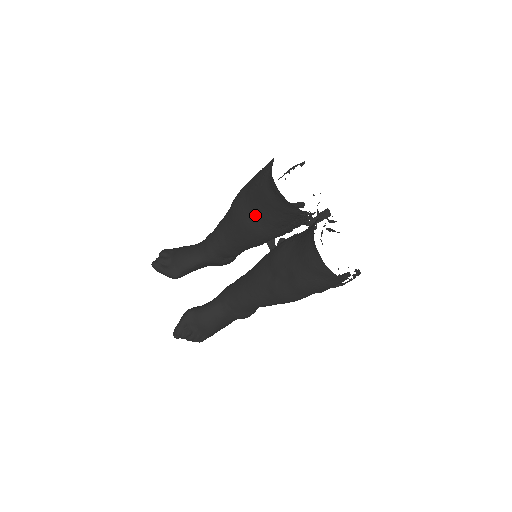
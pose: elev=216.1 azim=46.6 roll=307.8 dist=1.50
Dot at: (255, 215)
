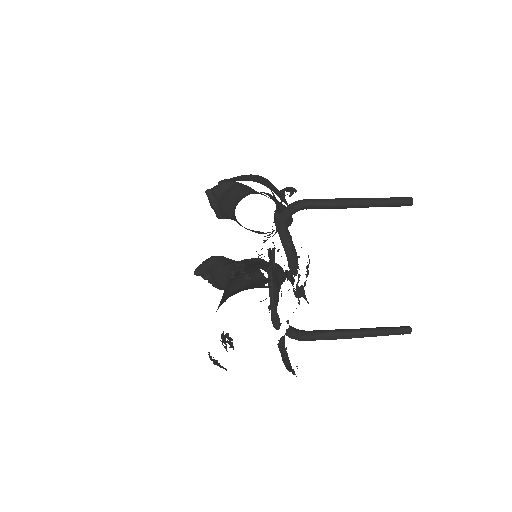
Dot at: occluded
